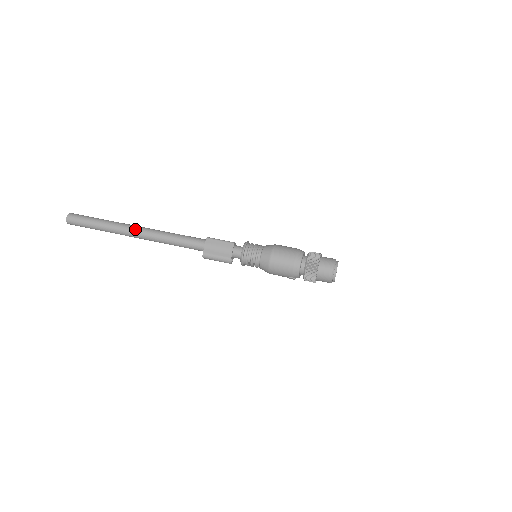
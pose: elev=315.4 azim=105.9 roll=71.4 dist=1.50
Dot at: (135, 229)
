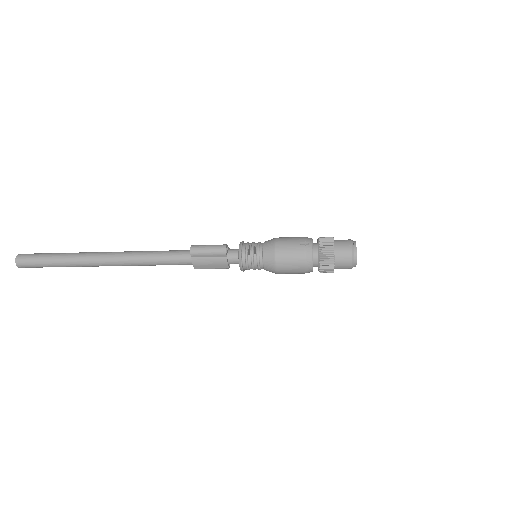
Dot at: occluded
